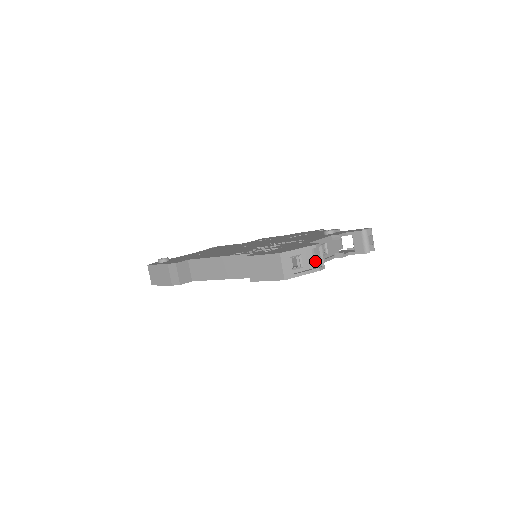
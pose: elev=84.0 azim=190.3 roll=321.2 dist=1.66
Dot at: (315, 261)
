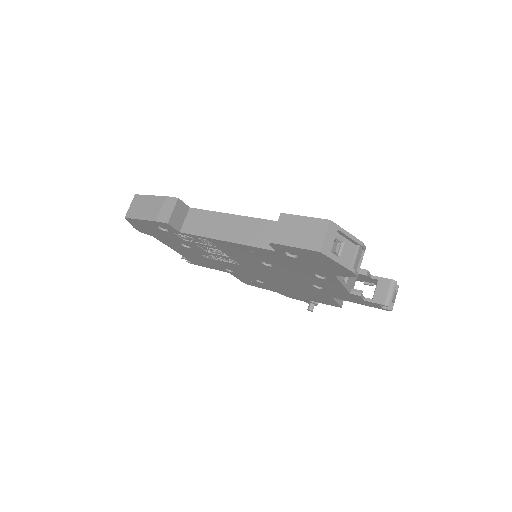
Dot at: (355, 259)
